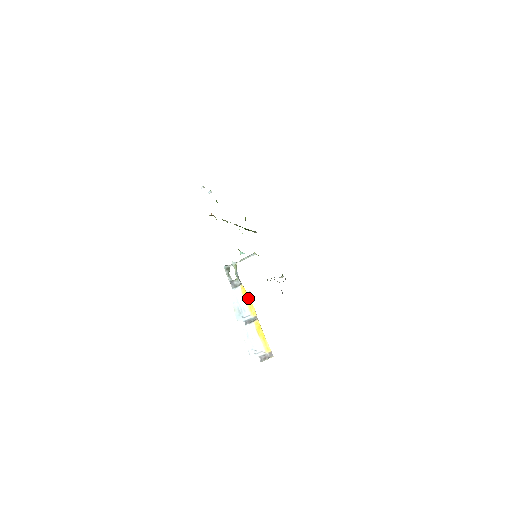
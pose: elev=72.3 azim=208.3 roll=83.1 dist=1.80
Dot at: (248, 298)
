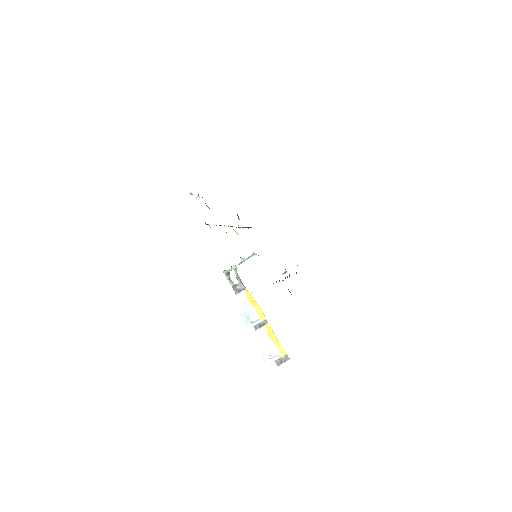
Dot at: (254, 302)
